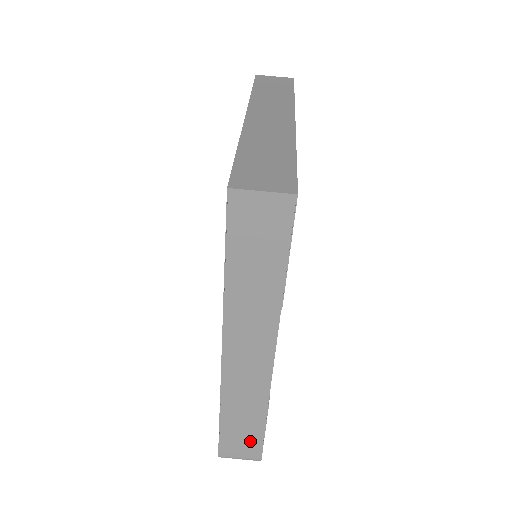
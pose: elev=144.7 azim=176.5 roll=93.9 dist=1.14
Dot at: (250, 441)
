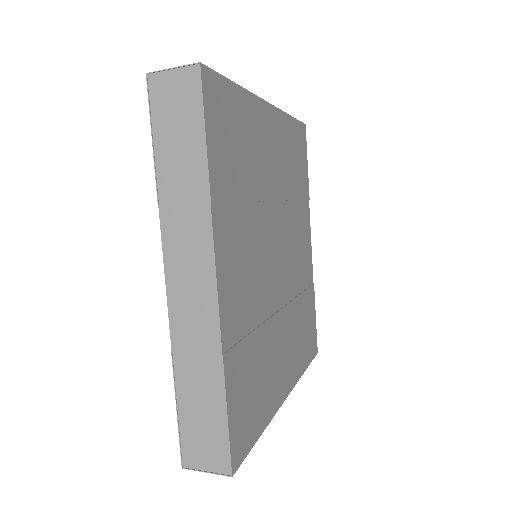
Dot at: (214, 434)
